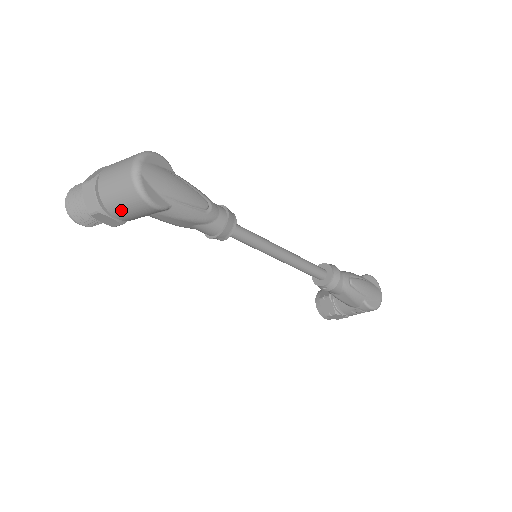
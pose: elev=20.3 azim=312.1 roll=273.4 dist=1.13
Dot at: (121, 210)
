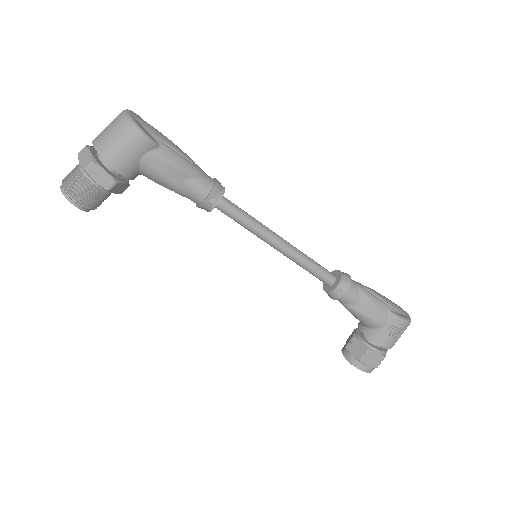
Dot at: (114, 151)
